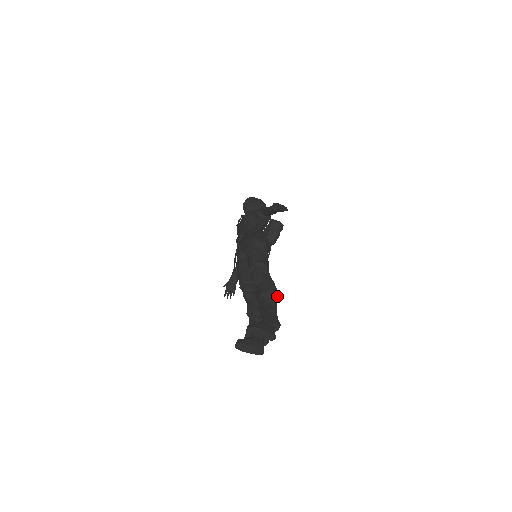
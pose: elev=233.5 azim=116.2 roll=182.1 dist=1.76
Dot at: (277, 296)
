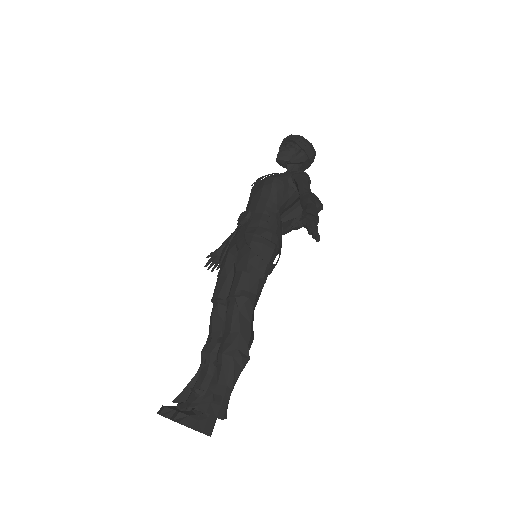
Dot at: (243, 367)
